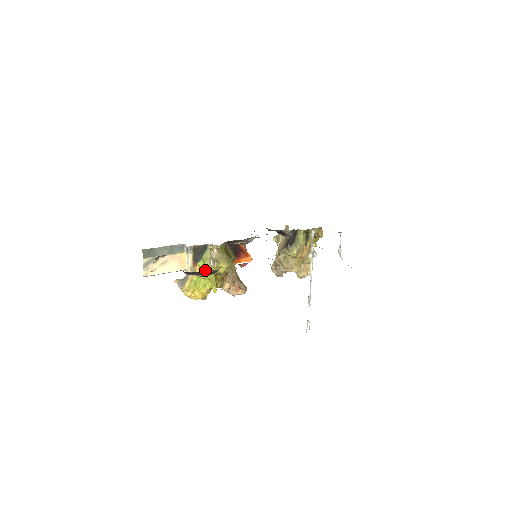
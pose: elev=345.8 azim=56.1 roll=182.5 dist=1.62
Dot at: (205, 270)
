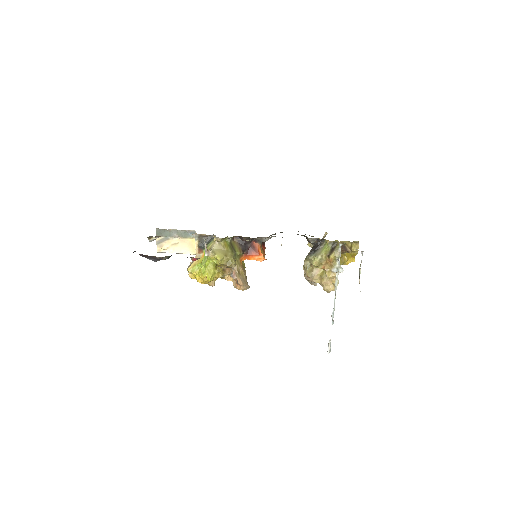
Dot at: (206, 258)
